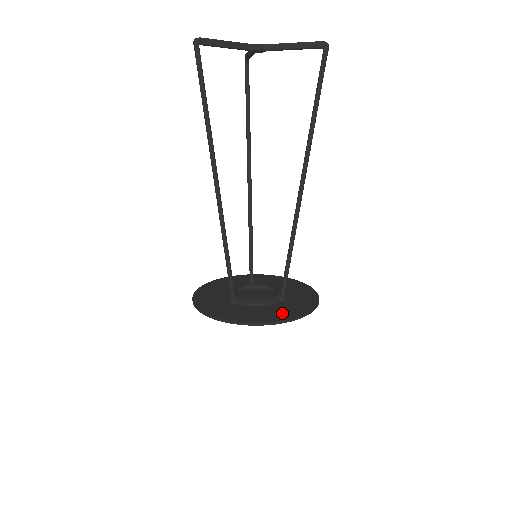
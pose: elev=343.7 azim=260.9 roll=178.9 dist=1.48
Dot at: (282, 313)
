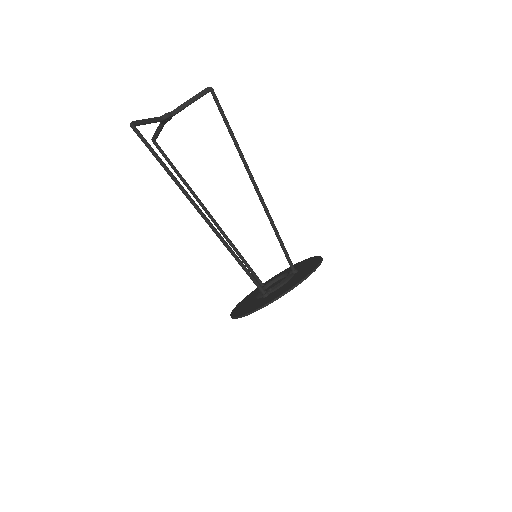
Dot at: (306, 272)
